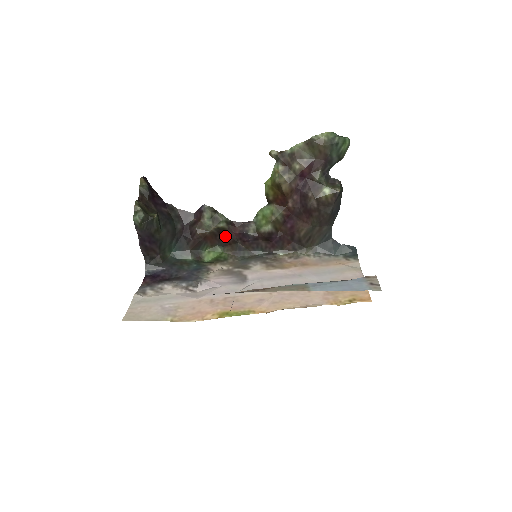
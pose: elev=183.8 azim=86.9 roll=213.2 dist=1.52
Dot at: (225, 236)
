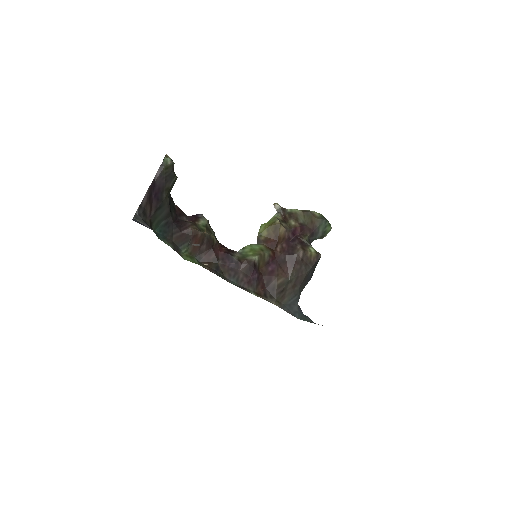
Dot at: (209, 250)
